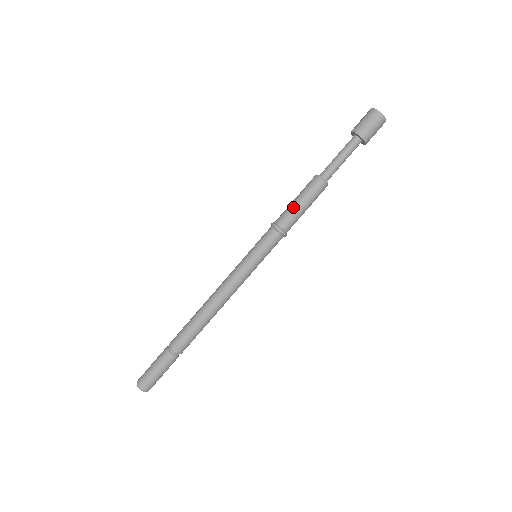
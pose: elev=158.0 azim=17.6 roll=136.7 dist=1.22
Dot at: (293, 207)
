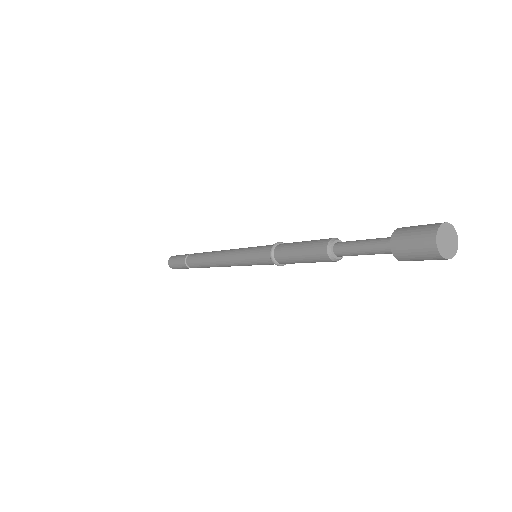
Dot at: (292, 250)
